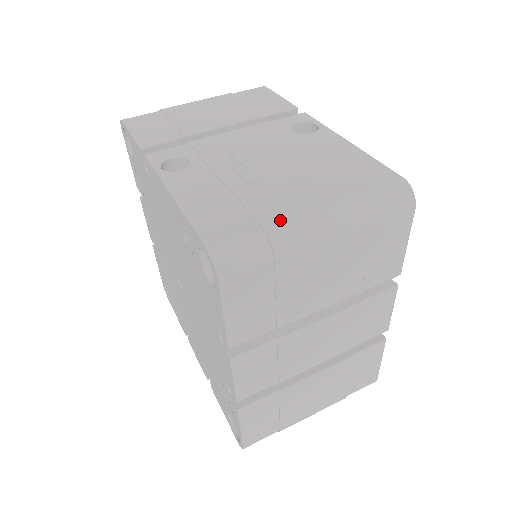
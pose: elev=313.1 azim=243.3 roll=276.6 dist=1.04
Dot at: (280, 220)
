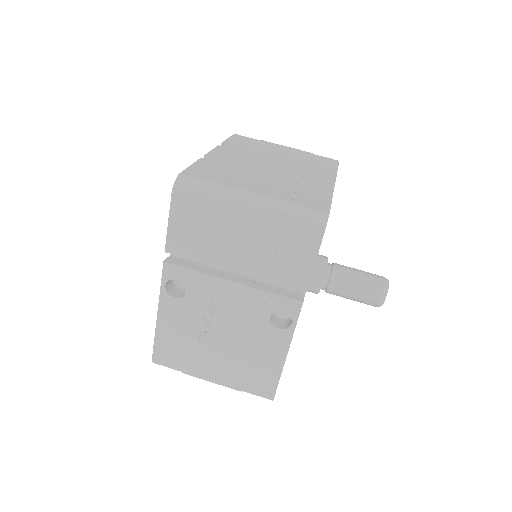
Dot at: (192, 372)
